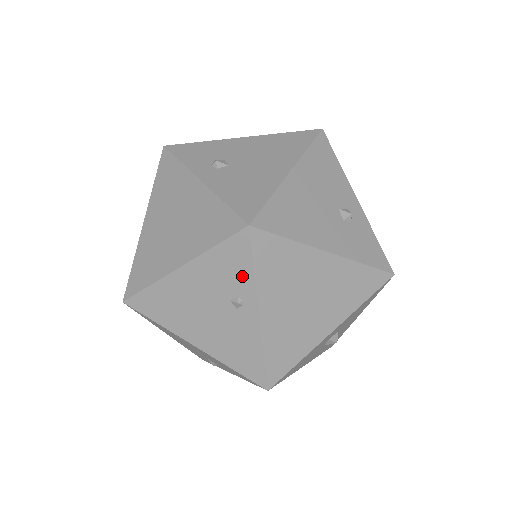
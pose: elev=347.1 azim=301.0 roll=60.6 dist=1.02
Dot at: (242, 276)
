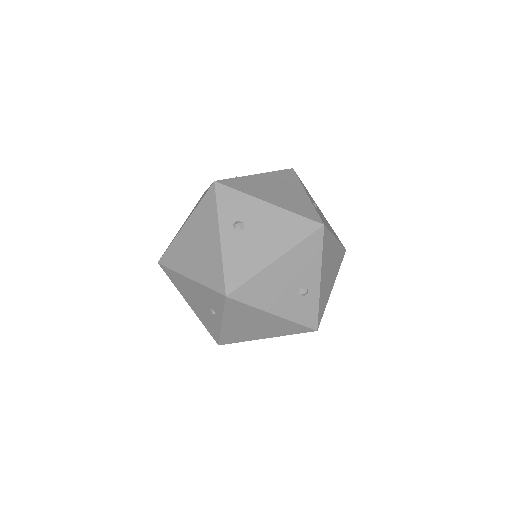
Dot at: (218, 307)
